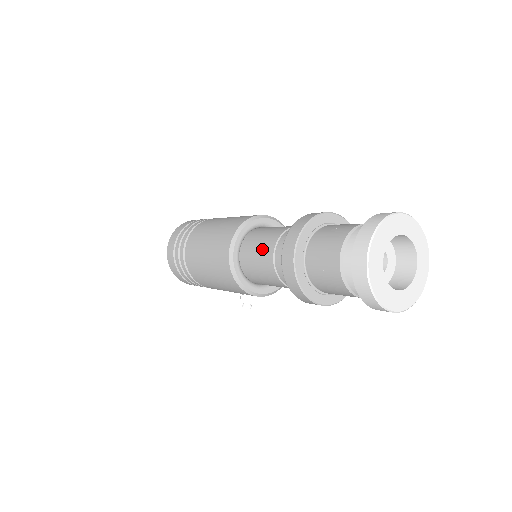
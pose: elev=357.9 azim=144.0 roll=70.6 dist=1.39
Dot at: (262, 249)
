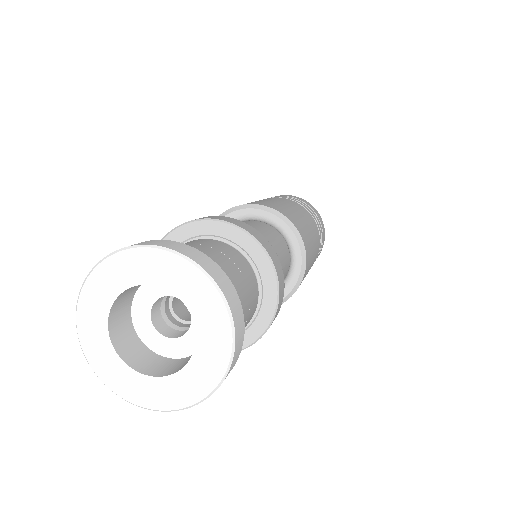
Dot at: occluded
